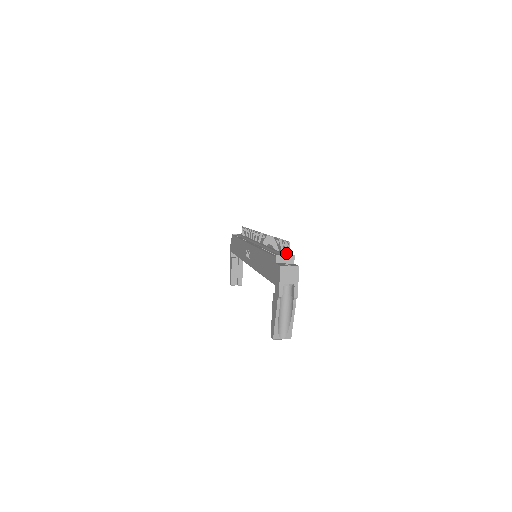
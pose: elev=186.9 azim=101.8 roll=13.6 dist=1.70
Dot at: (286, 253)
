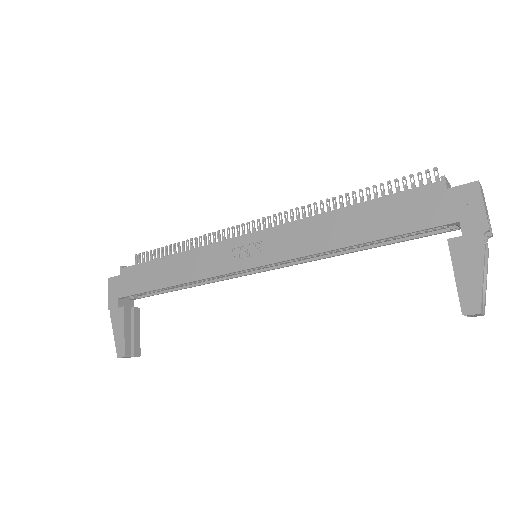
Dot at: occluded
